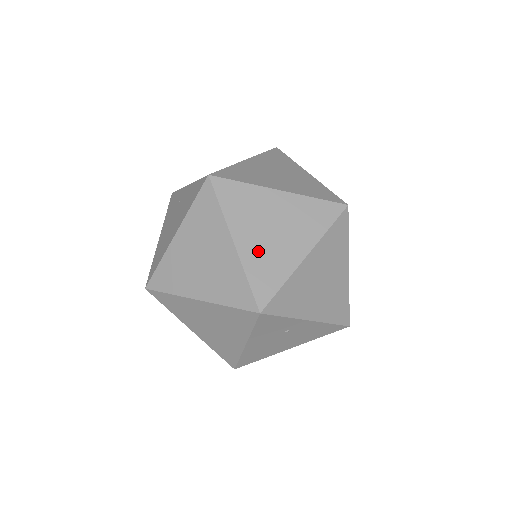
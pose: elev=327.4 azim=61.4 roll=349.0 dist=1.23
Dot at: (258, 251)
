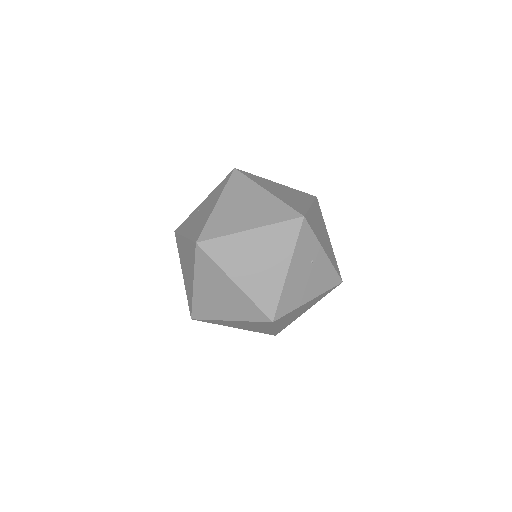
Dot at: (284, 197)
